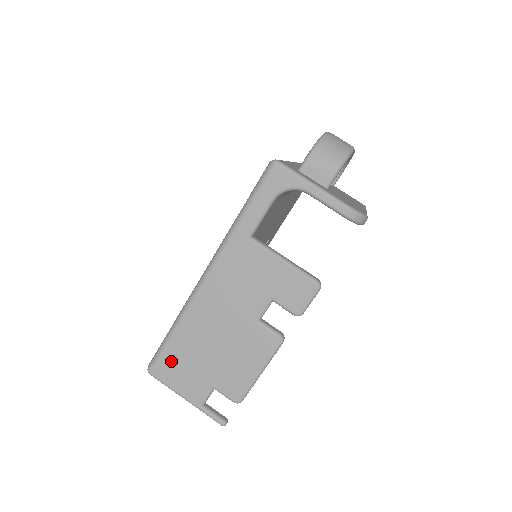
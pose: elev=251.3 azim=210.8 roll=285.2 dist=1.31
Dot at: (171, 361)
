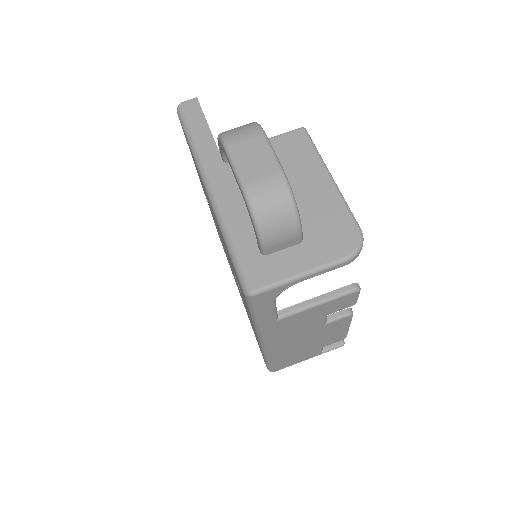
Dot at: (283, 364)
